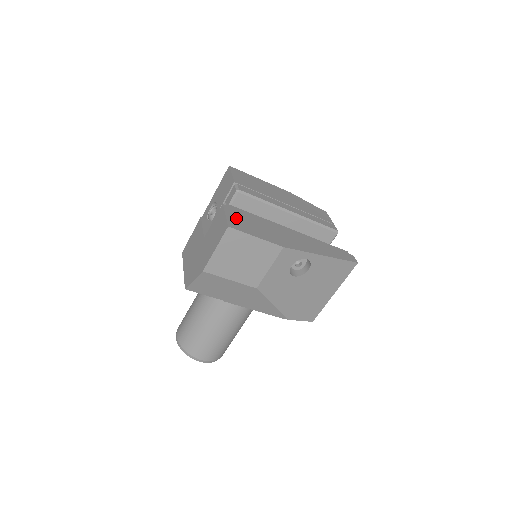
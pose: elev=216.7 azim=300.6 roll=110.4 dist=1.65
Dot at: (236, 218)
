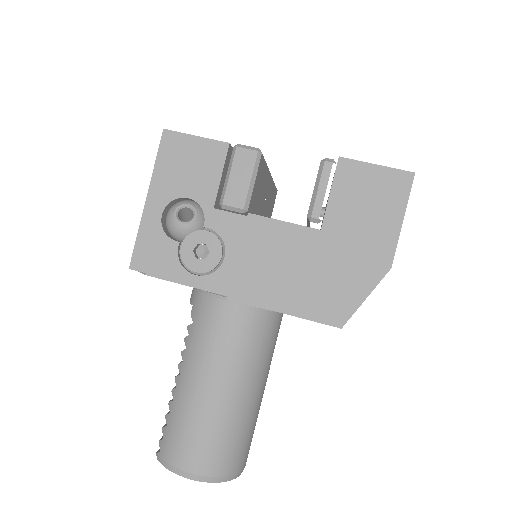
Dot at: occluded
